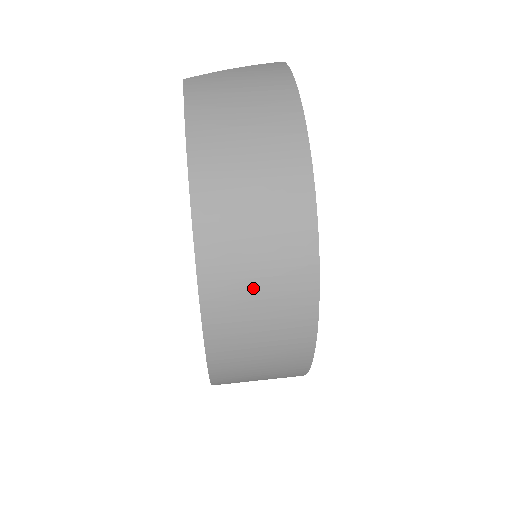
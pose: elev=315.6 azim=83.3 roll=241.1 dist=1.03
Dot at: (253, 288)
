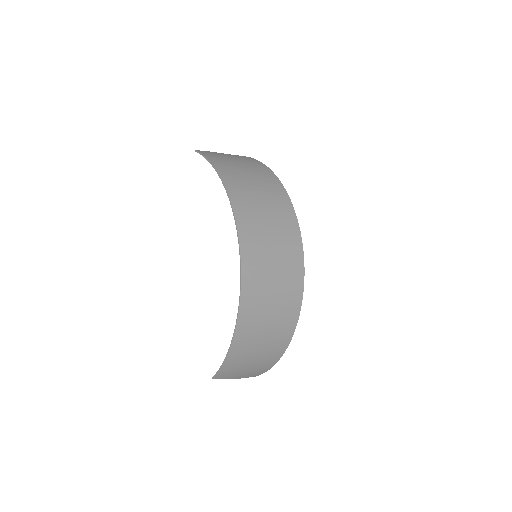
Dot at: (271, 264)
